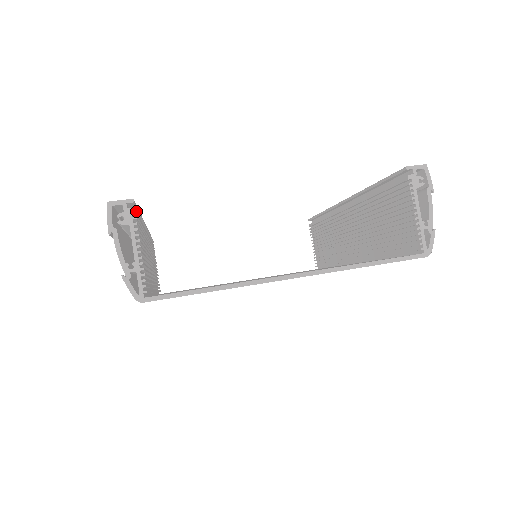
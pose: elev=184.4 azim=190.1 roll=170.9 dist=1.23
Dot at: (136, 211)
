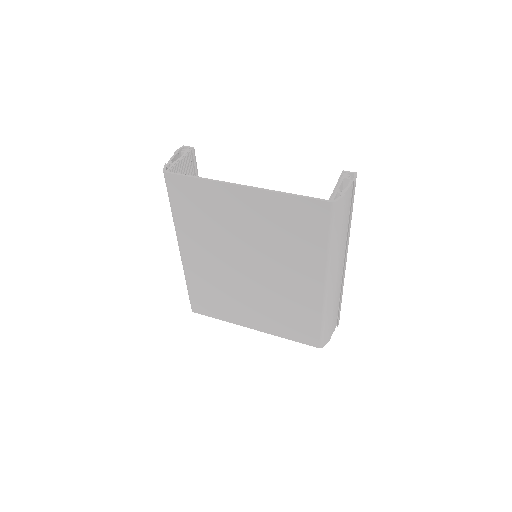
Dot at: (193, 156)
